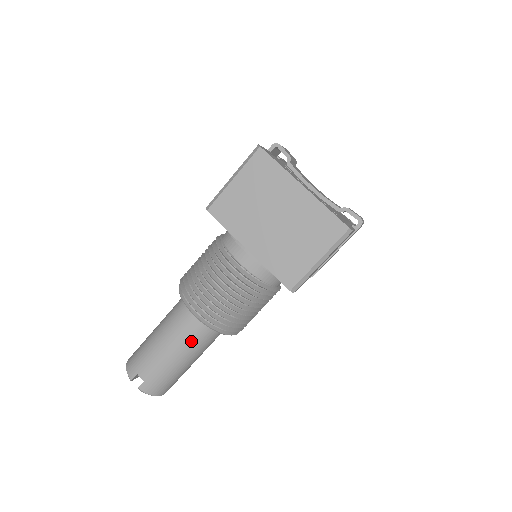
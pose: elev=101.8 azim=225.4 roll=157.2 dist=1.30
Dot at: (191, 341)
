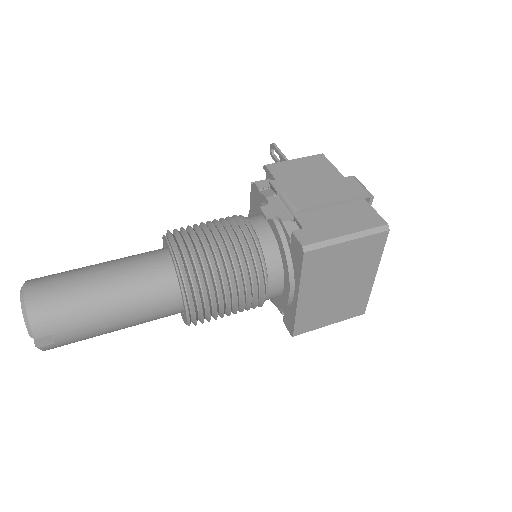
Dot at: (149, 321)
